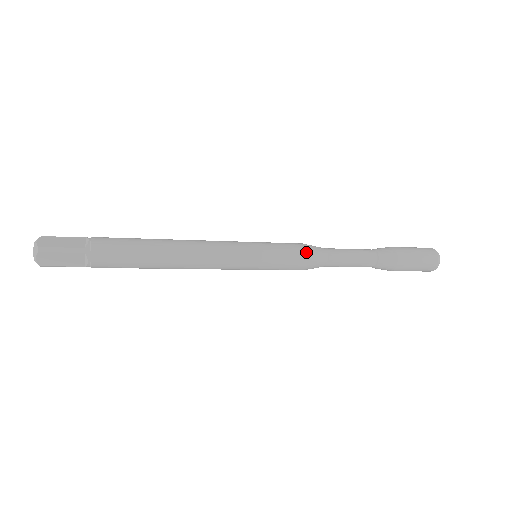
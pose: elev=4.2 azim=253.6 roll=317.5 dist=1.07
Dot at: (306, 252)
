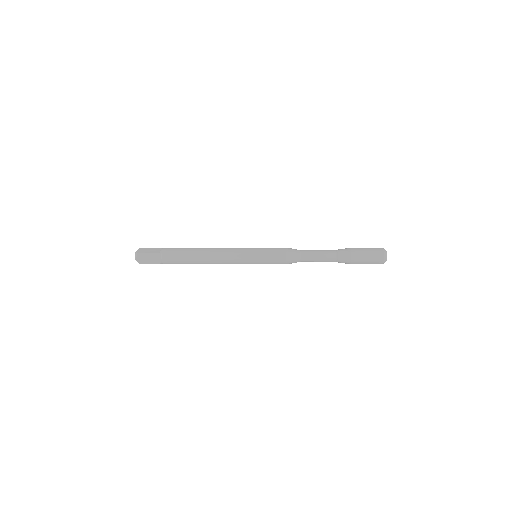
Dot at: (285, 252)
